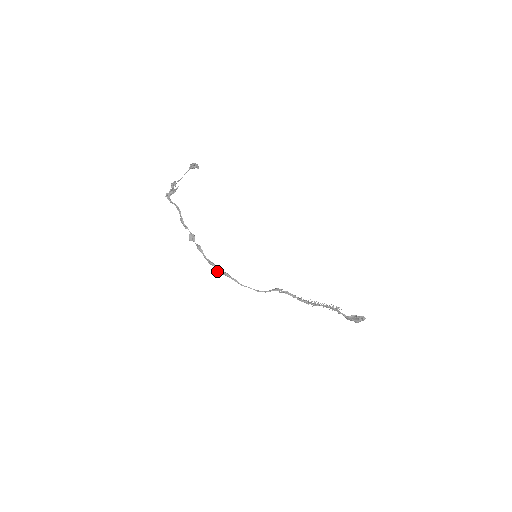
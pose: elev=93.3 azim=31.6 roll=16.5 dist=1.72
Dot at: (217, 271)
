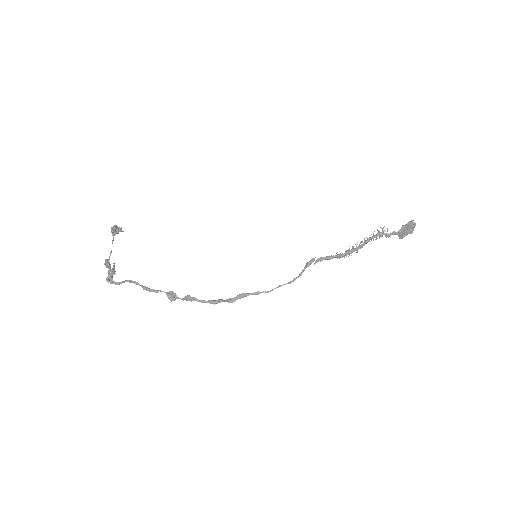
Dot at: (229, 301)
